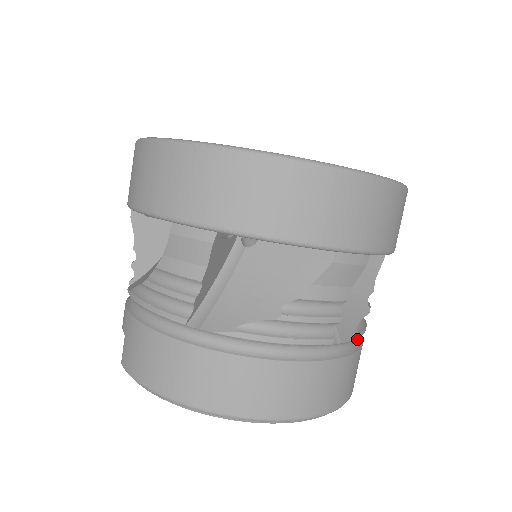
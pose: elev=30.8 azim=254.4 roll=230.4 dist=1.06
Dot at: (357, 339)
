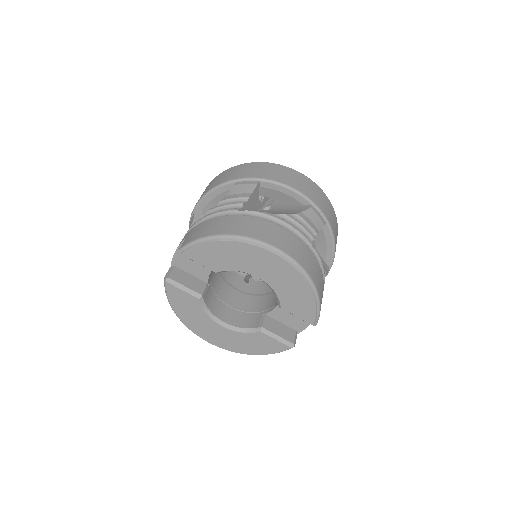
Dot at: occluded
